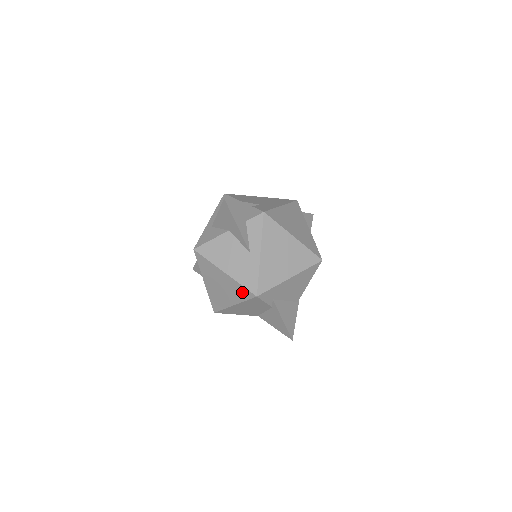
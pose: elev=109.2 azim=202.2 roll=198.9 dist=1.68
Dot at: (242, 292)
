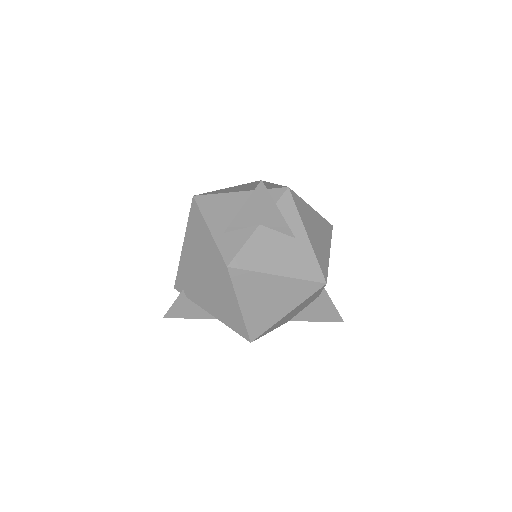
Dot at: (304, 289)
